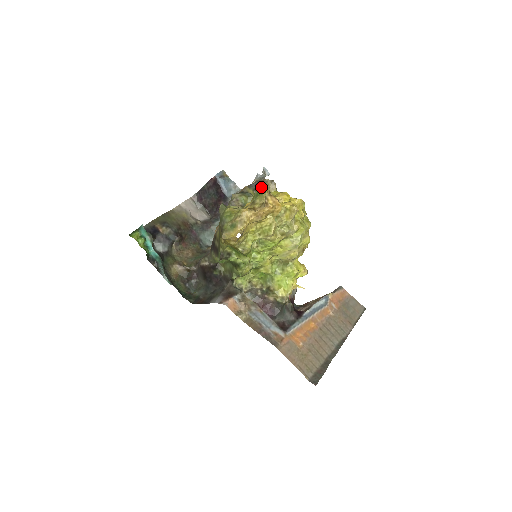
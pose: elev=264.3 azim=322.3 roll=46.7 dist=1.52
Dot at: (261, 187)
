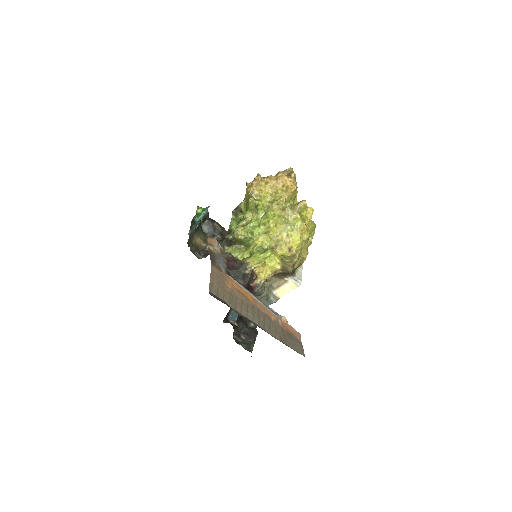
Dot at: occluded
